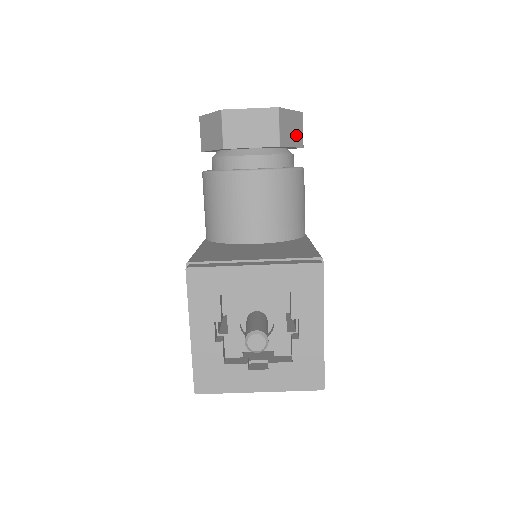
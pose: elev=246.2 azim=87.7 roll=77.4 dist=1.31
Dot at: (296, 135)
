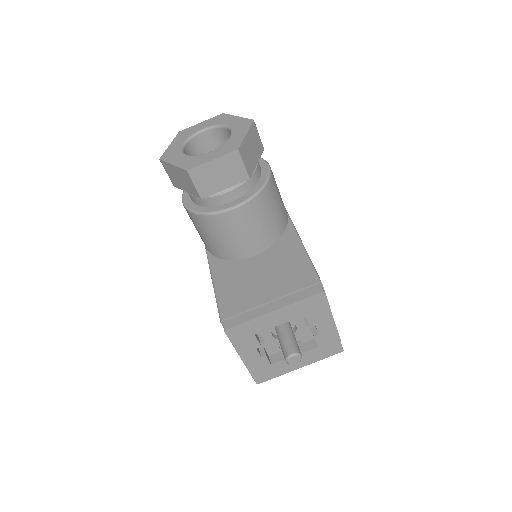
Dot at: (256, 148)
